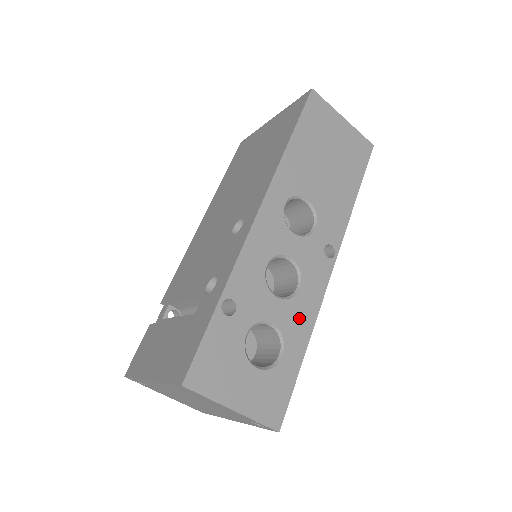
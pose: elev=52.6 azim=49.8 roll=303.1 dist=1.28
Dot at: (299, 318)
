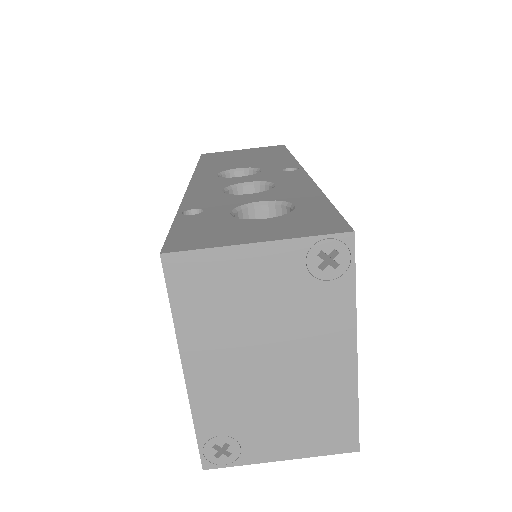
Dot at: (293, 191)
